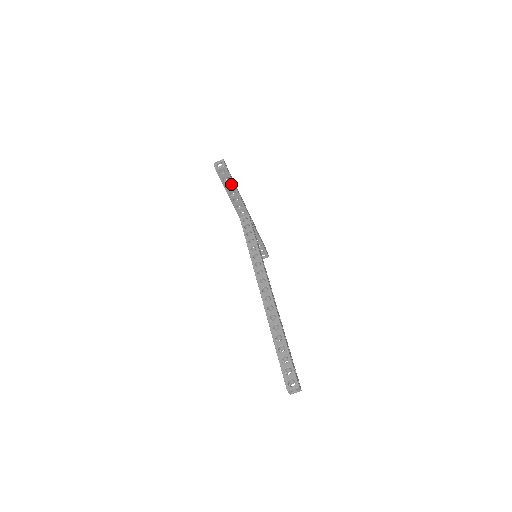
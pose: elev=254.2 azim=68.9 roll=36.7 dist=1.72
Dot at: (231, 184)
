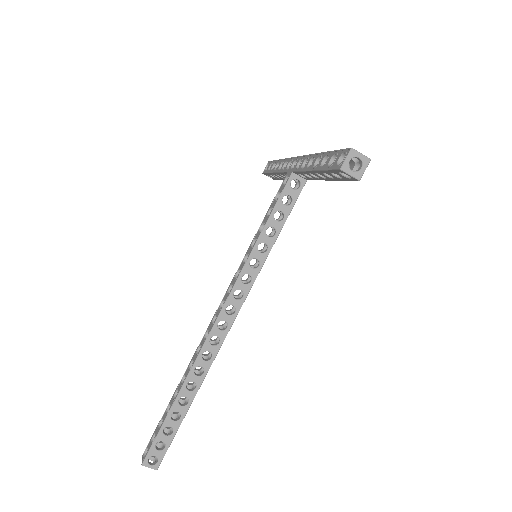
Dot at: occluded
